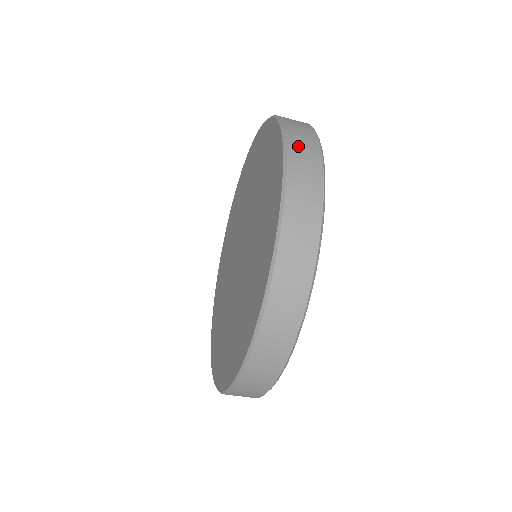
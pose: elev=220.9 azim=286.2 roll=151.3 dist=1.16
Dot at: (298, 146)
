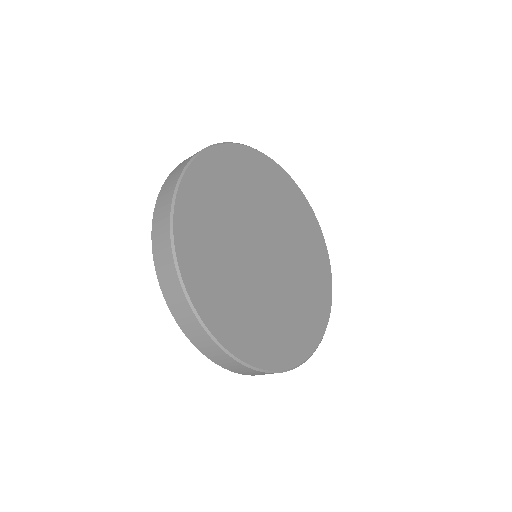
Dot at: (194, 338)
